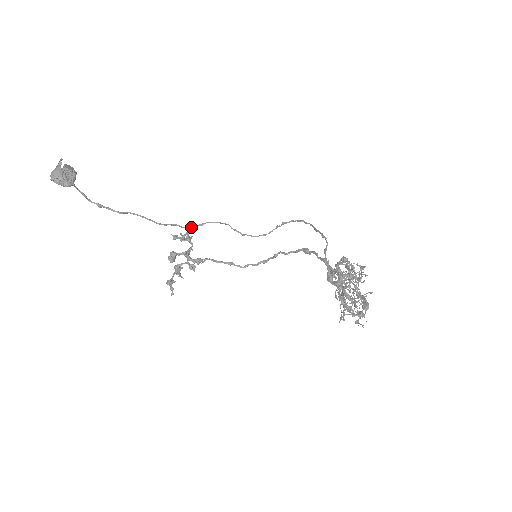
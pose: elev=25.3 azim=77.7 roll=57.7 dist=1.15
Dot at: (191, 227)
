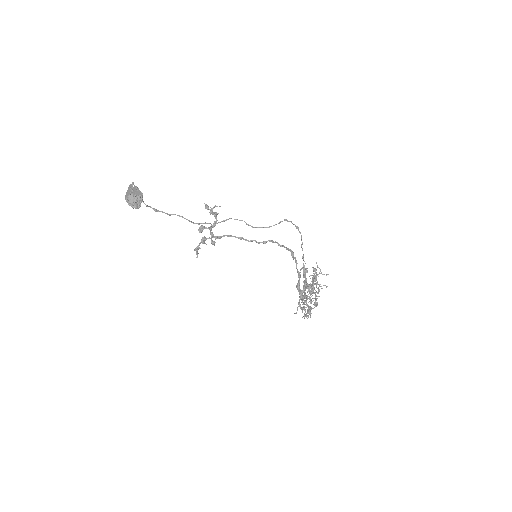
Dot at: (217, 223)
